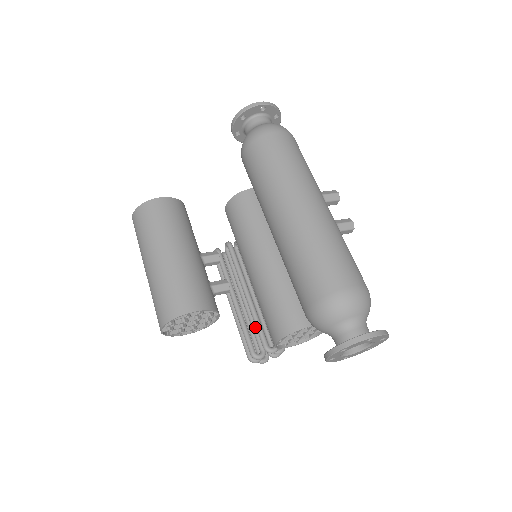
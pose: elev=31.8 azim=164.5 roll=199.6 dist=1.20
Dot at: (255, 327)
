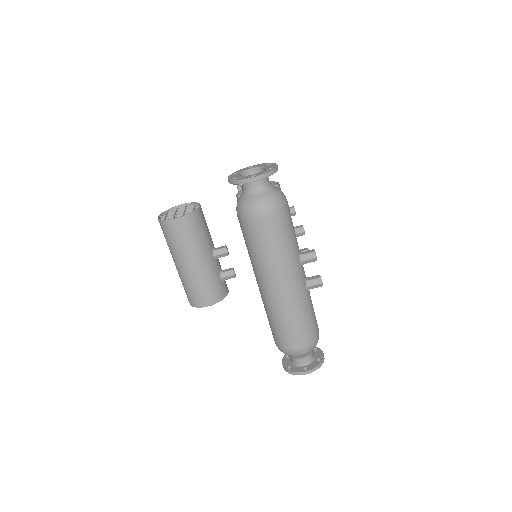
Dot at: occluded
